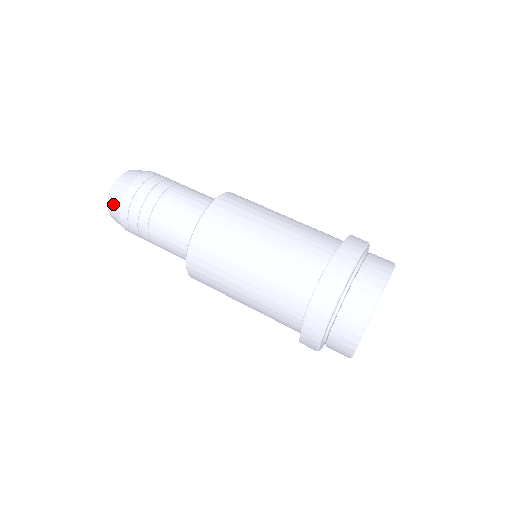
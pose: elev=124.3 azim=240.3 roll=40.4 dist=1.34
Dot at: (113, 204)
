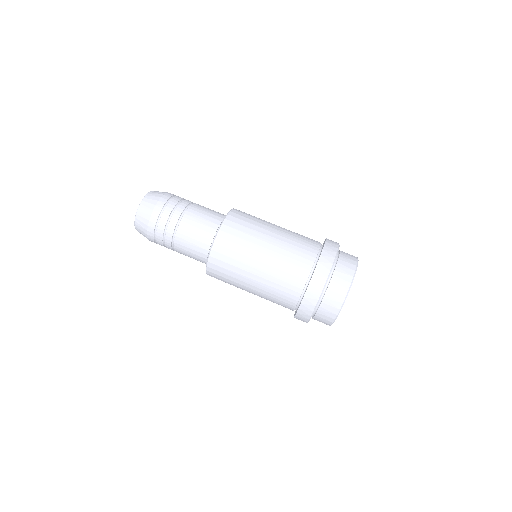
Dot at: (141, 220)
